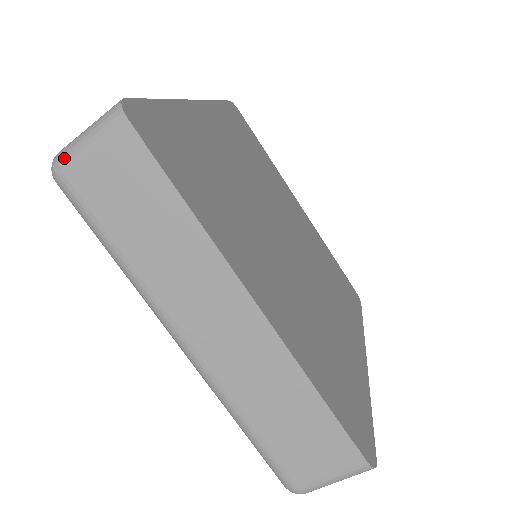
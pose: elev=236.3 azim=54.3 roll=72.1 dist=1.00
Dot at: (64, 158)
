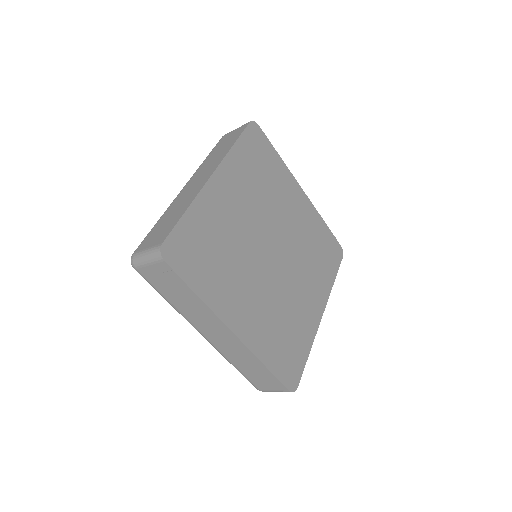
Dot at: (136, 263)
